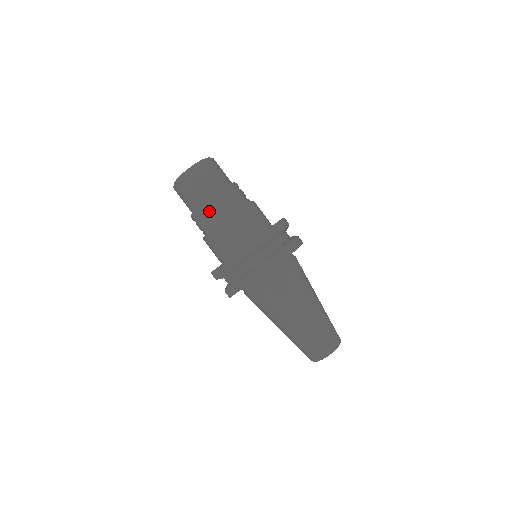
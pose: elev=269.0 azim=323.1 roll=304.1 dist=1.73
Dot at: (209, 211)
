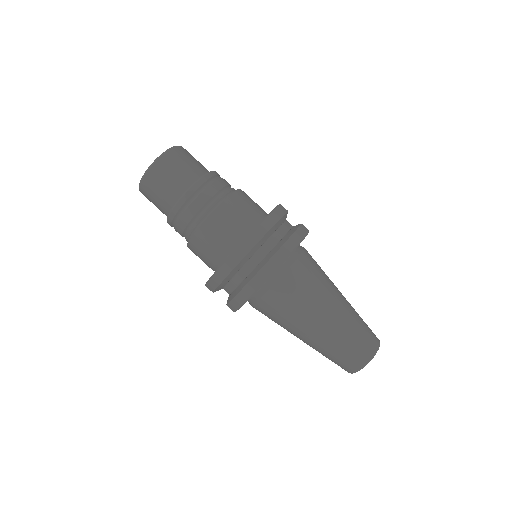
Dot at: (177, 225)
